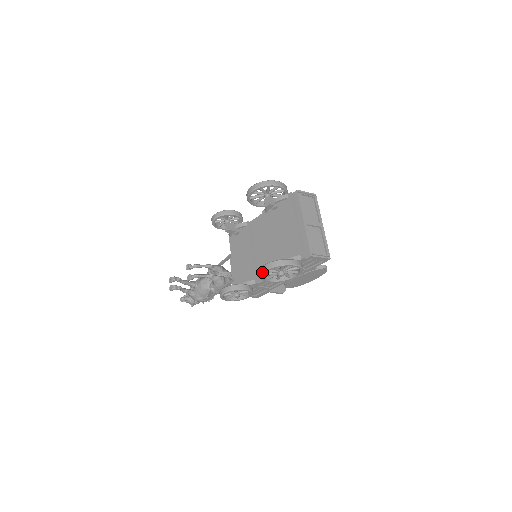
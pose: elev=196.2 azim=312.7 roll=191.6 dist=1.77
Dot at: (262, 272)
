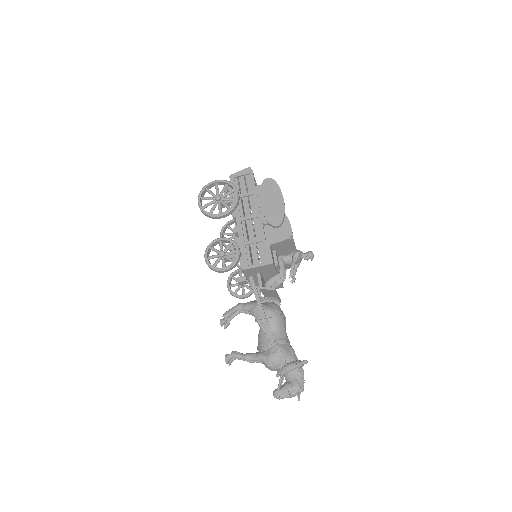
Dot at: (199, 207)
